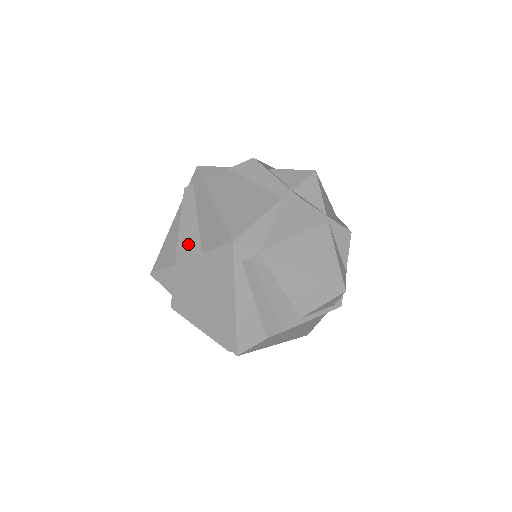
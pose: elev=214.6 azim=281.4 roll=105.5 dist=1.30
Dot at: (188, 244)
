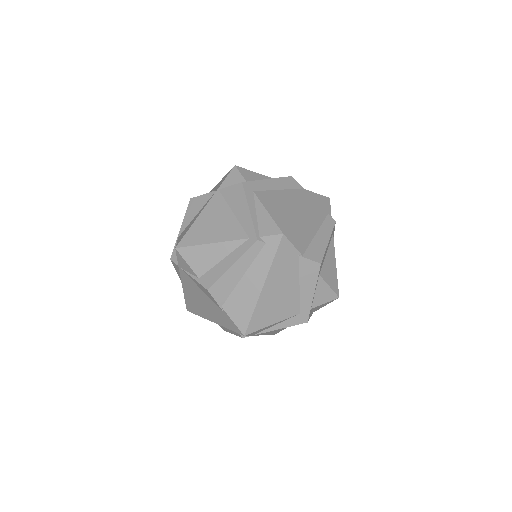
Dot at: (219, 292)
